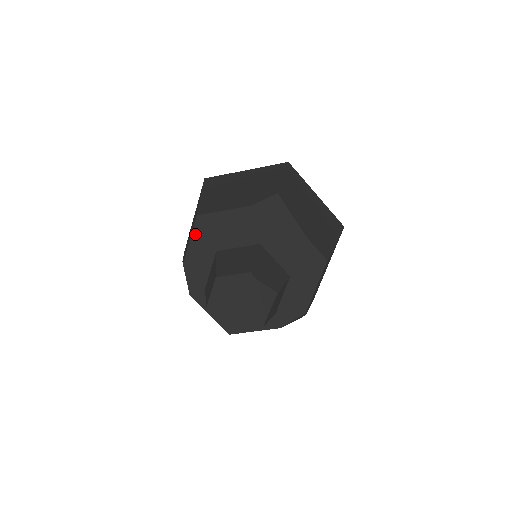
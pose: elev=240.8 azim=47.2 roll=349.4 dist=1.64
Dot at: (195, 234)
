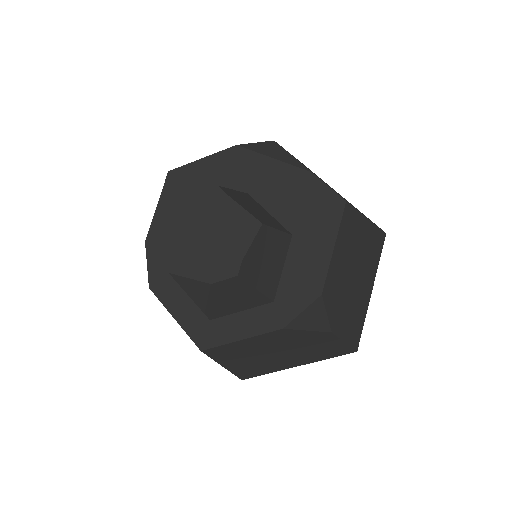
Dot at: (164, 196)
